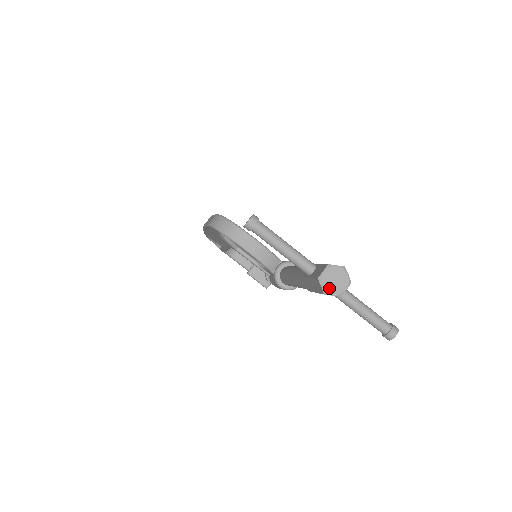
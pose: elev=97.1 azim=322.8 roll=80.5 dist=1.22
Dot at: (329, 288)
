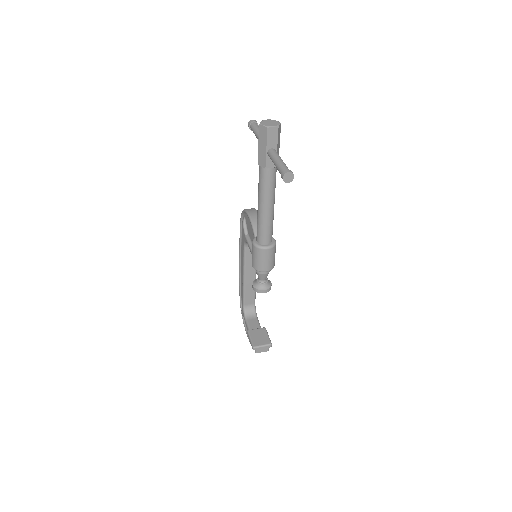
Dot at: (264, 123)
